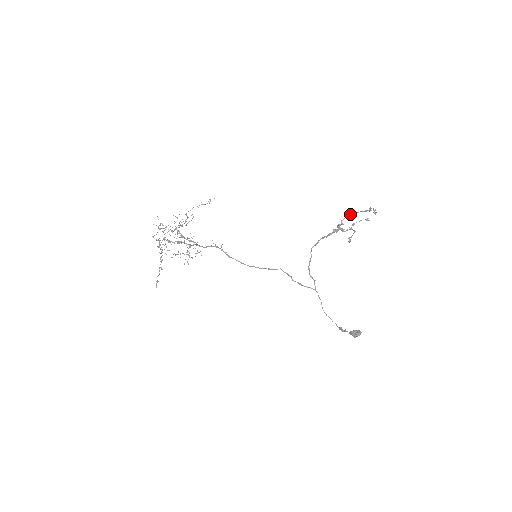
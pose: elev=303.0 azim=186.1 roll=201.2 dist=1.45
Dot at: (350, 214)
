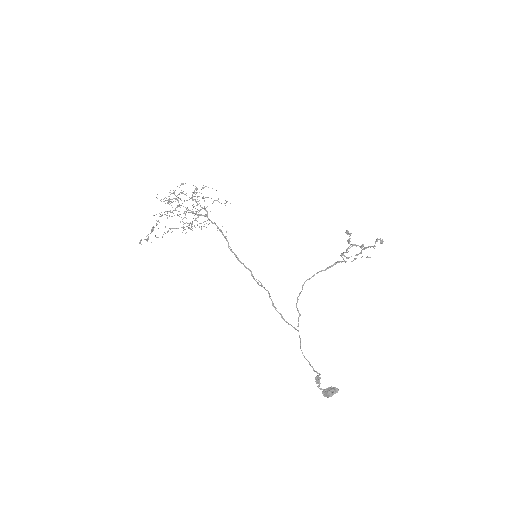
Dot at: (356, 245)
